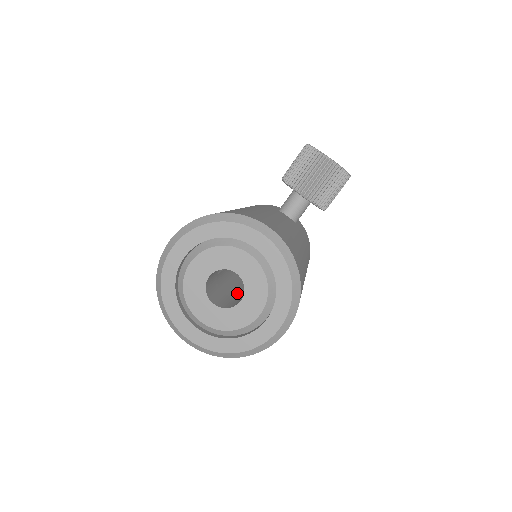
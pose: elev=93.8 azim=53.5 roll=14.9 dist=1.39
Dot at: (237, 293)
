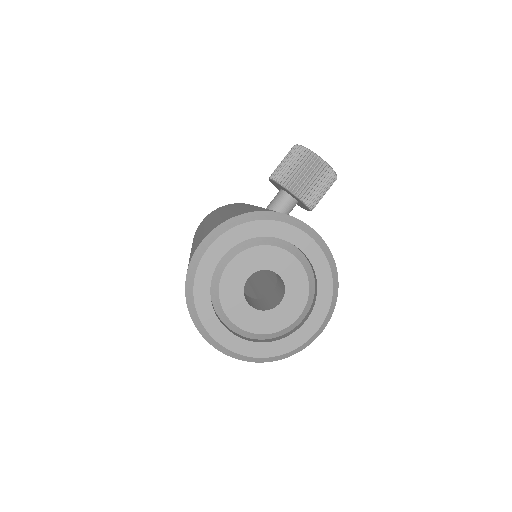
Dot at: occluded
